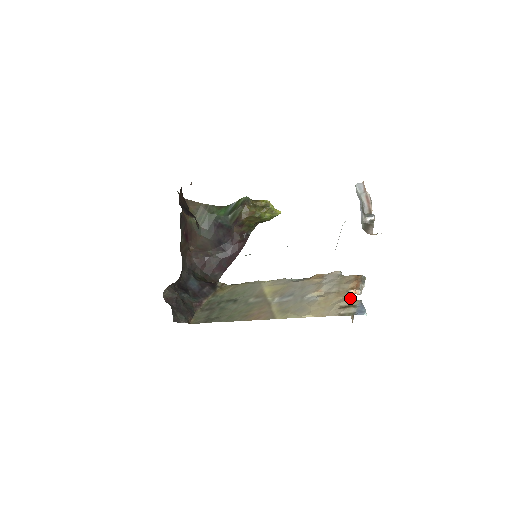
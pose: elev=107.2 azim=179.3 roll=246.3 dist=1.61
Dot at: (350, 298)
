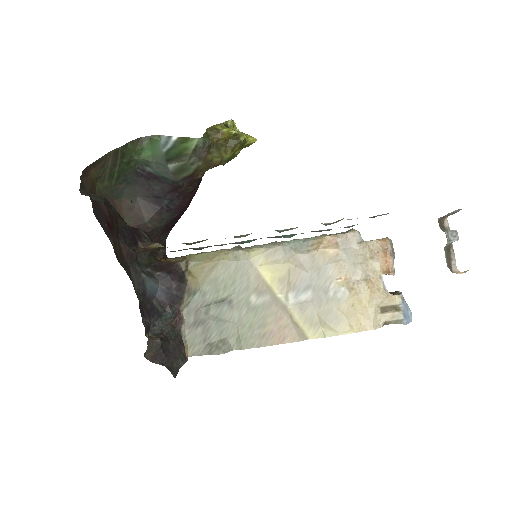
Dot at: occluded
